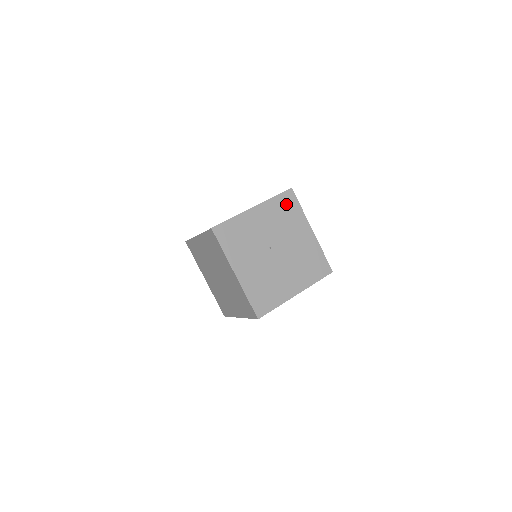
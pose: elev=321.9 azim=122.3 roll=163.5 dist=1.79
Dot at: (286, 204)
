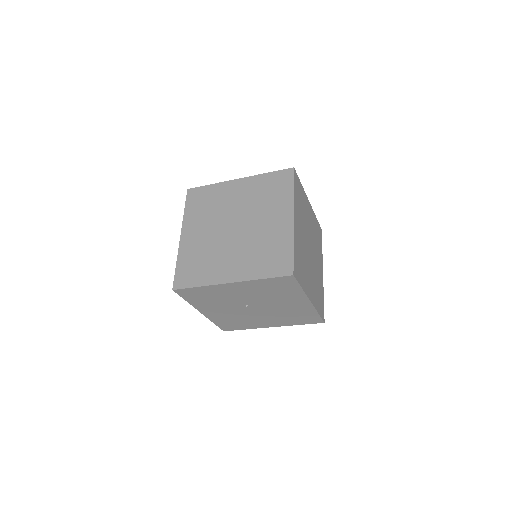
Dot at: (279, 285)
